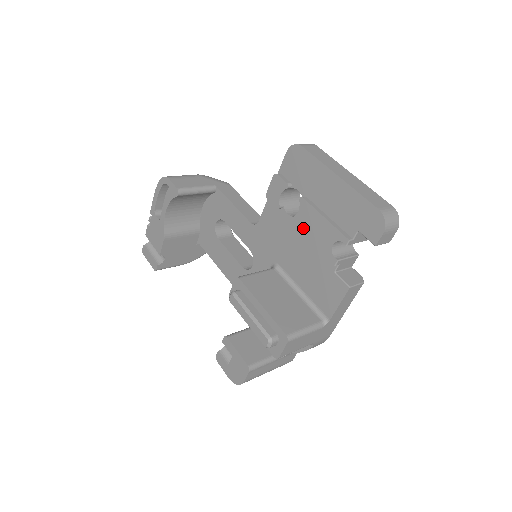
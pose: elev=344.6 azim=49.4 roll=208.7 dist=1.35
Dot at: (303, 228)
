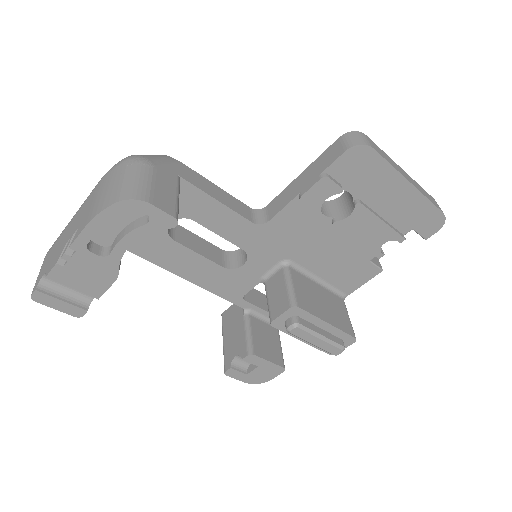
Dot at: (350, 231)
